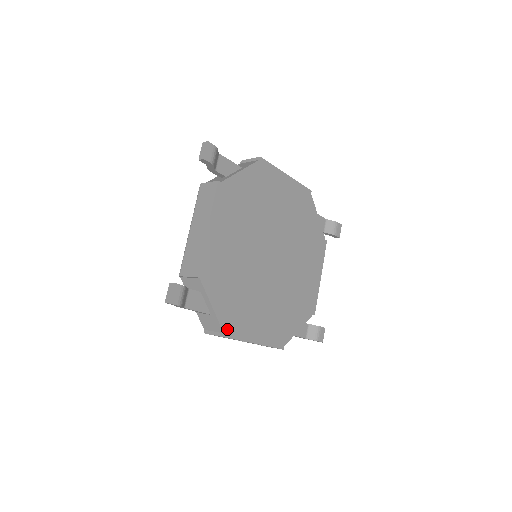
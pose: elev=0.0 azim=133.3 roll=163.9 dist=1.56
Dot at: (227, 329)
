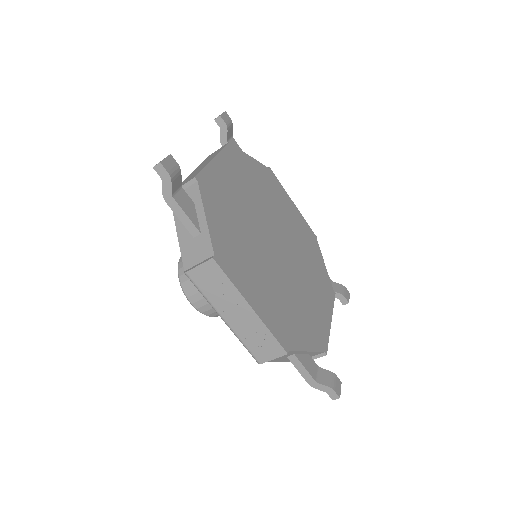
Dot at: (219, 256)
